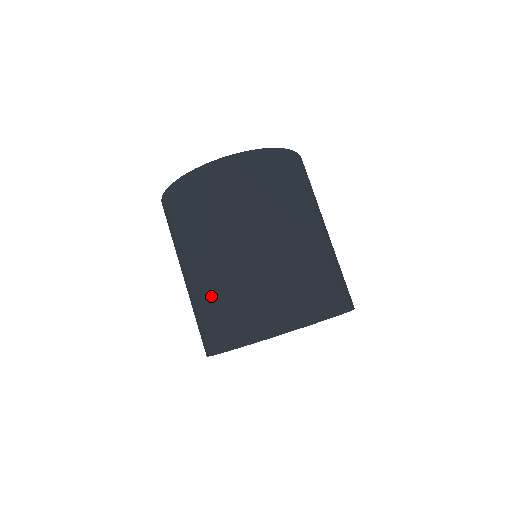
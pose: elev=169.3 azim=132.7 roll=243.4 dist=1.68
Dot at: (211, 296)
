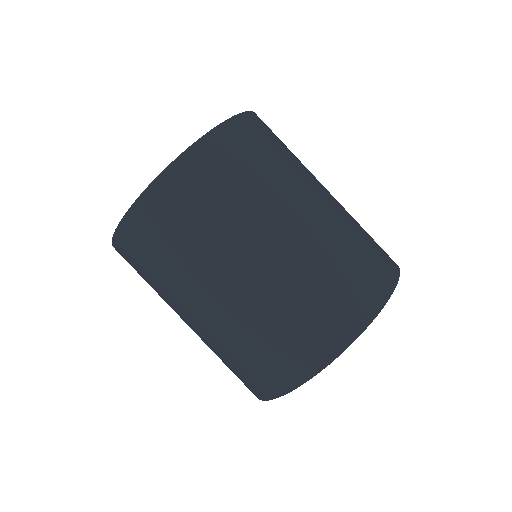
Dot at: (256, 326)
